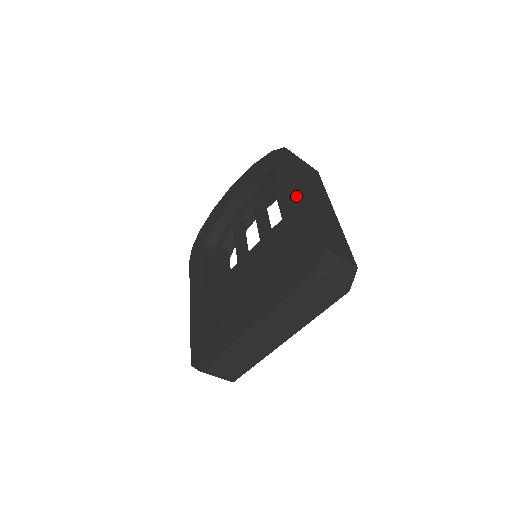
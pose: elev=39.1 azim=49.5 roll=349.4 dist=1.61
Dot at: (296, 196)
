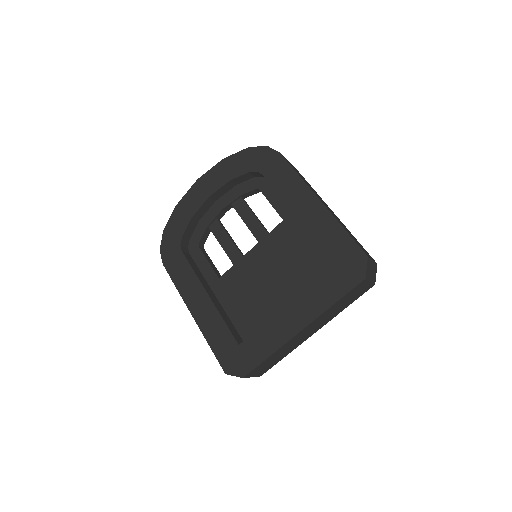
Dot at: (308, 202)
